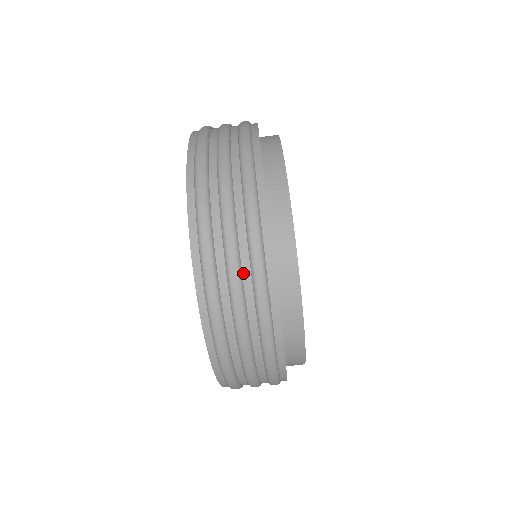
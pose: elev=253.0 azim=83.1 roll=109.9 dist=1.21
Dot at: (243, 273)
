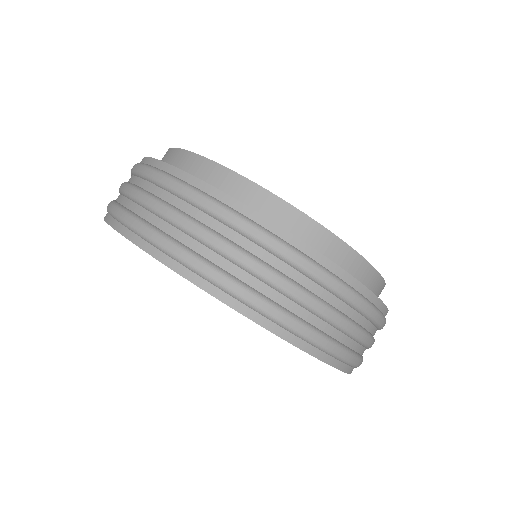
Dot at: (246, 249)
